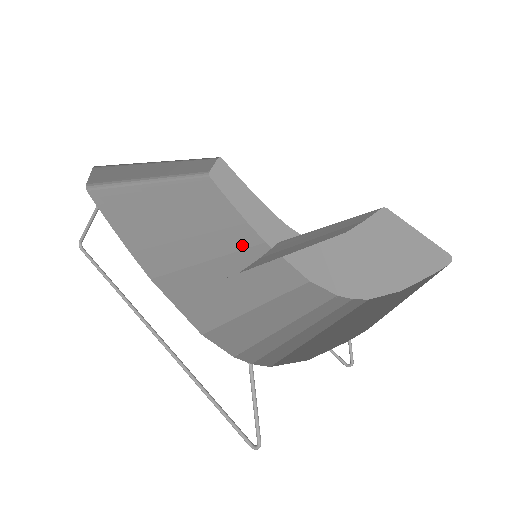
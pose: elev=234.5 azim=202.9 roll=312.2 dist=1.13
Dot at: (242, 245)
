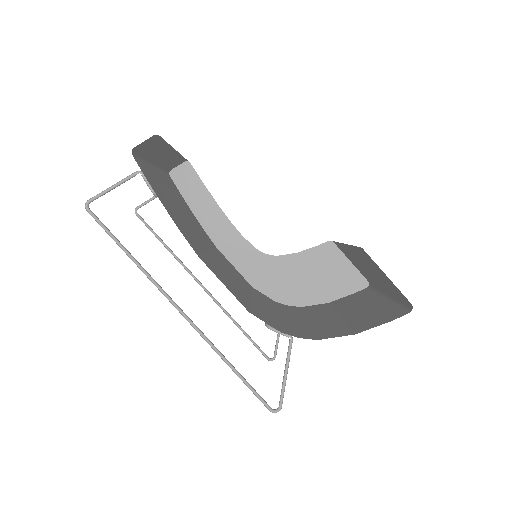
Dot at: (210, 245)
